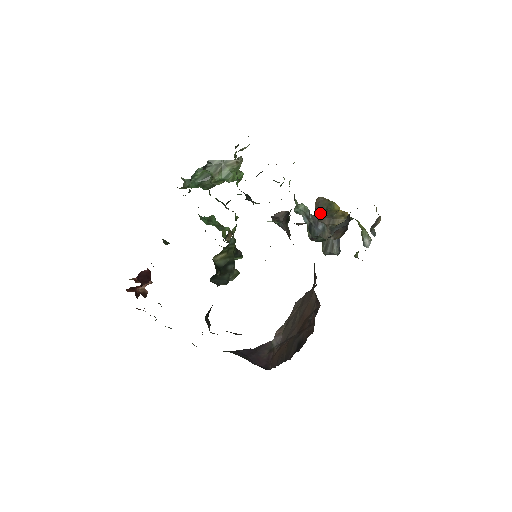
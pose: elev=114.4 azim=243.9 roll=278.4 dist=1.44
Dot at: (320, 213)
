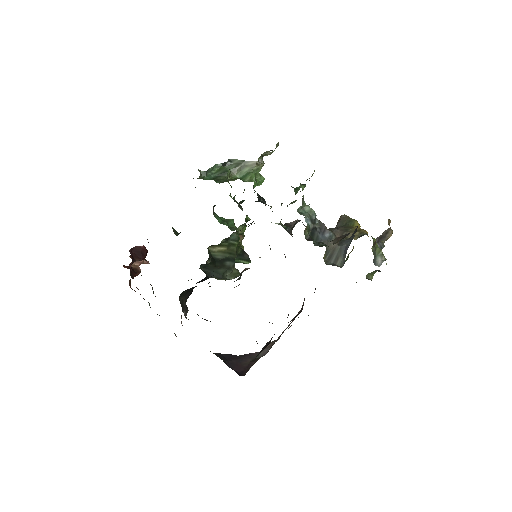
Dot at: occluded
